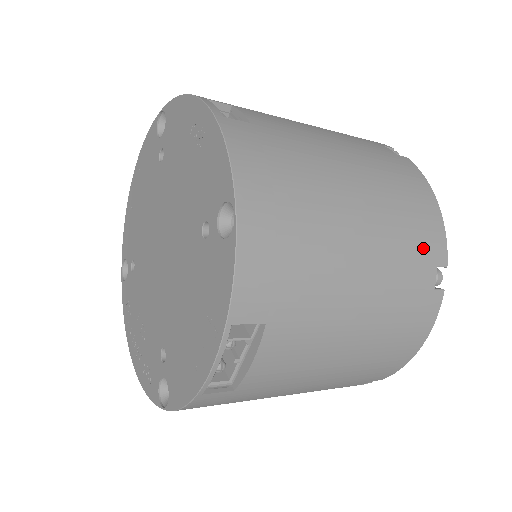
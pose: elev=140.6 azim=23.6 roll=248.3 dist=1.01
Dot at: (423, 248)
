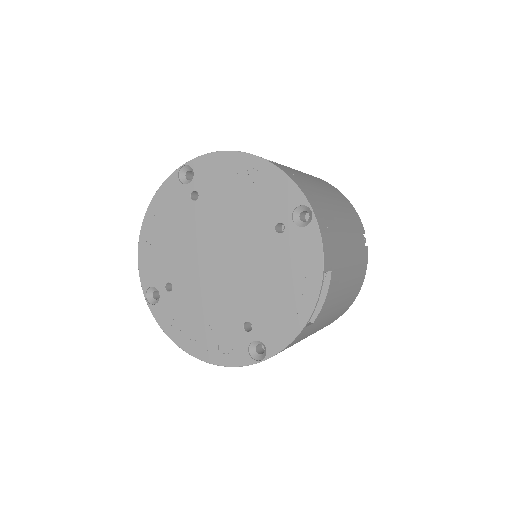
Dot at: (357, 223)
